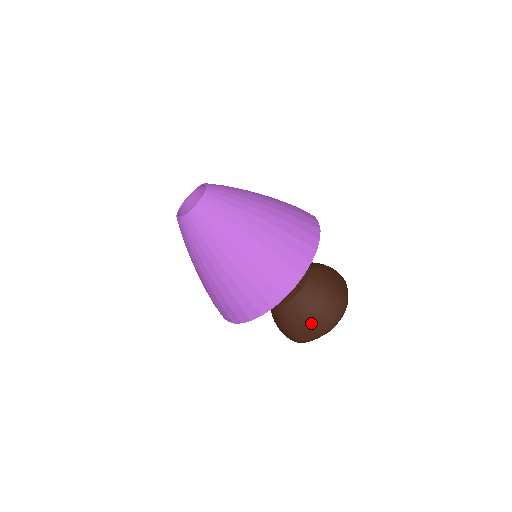
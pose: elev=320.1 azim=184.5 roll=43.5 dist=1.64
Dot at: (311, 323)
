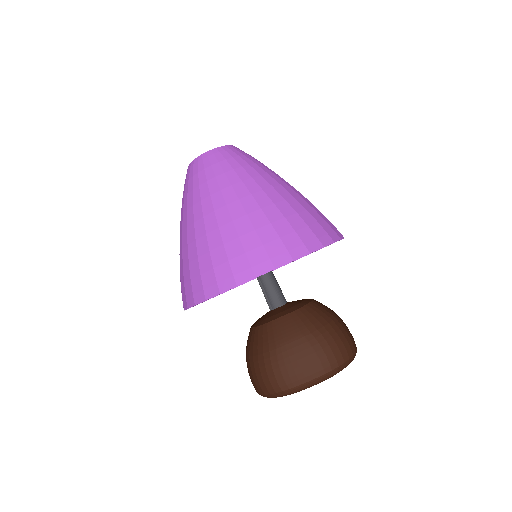
Dot at: (306, 350)
